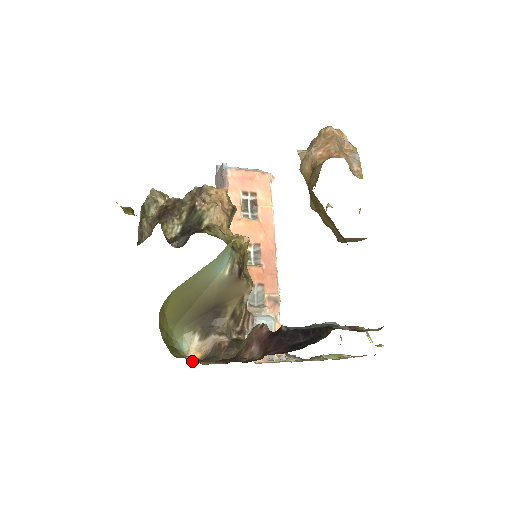
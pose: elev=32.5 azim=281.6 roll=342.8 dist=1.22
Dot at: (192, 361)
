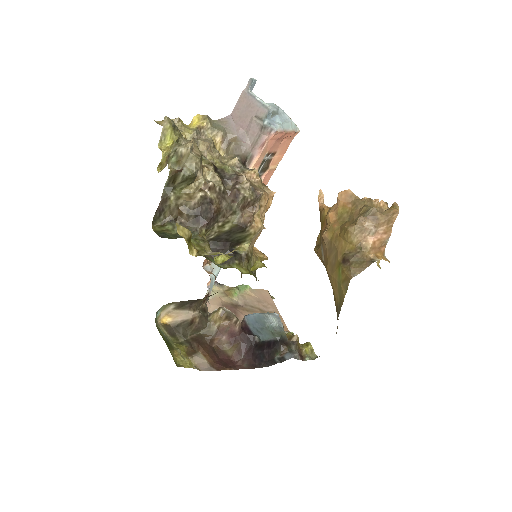
Dot at: (181, 354)
